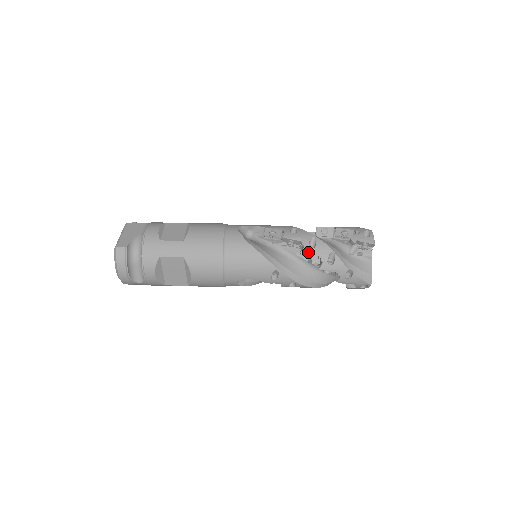
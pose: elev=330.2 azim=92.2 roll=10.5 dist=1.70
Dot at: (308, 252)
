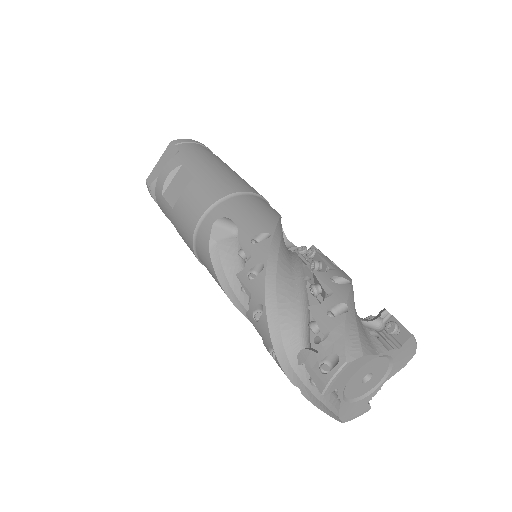
Dot at: (251, 321)
